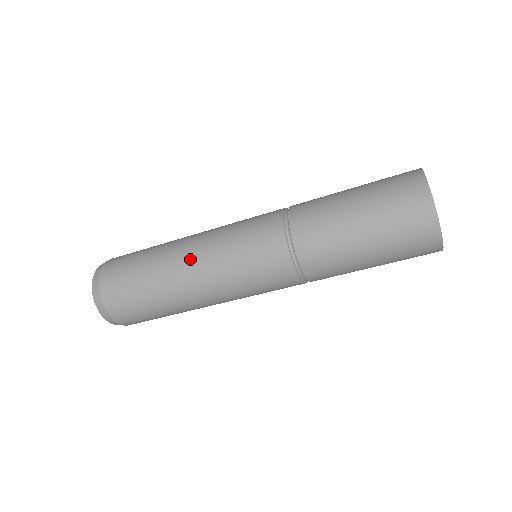
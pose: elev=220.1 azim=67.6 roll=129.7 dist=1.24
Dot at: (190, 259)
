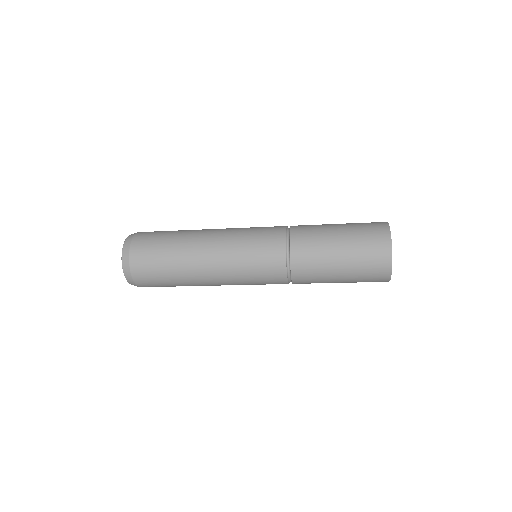
Dot at: (211, 236)
